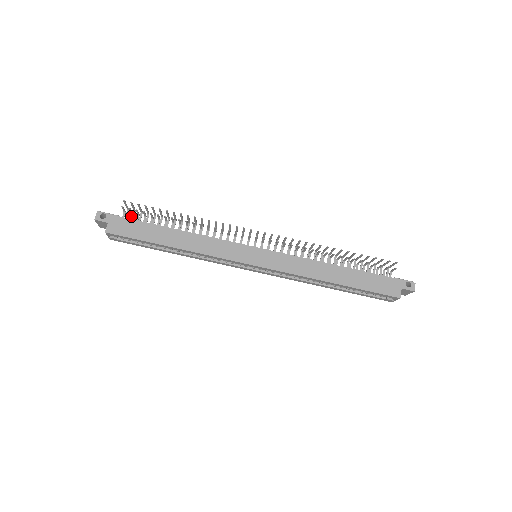
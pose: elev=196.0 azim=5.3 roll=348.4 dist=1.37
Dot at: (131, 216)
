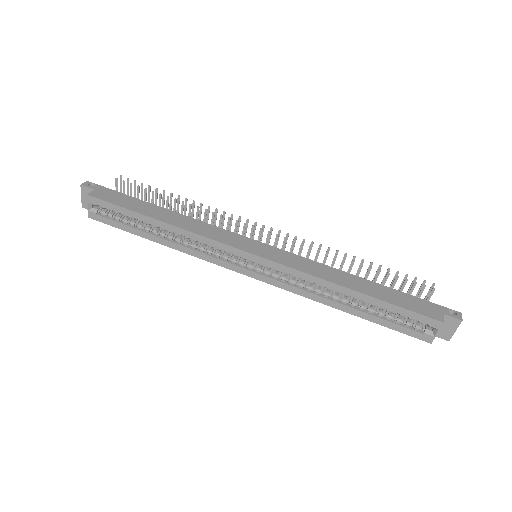
Dot at: occluded
